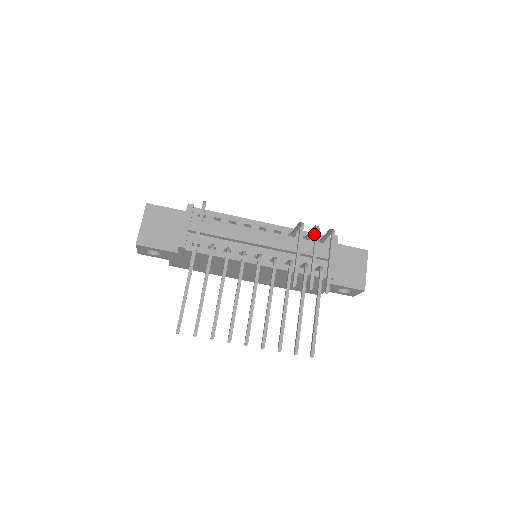
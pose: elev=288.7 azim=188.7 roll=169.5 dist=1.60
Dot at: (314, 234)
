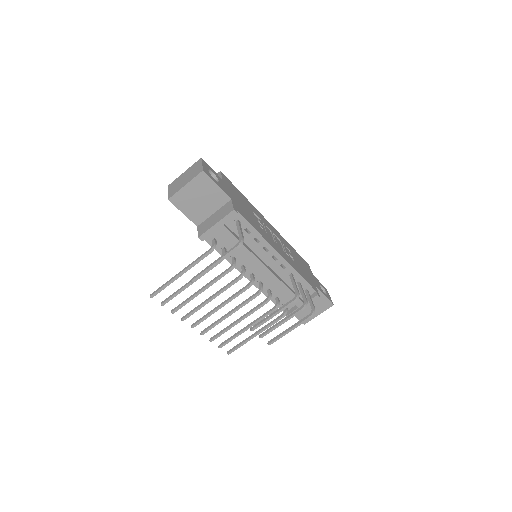
Dot at: (307, 283)
